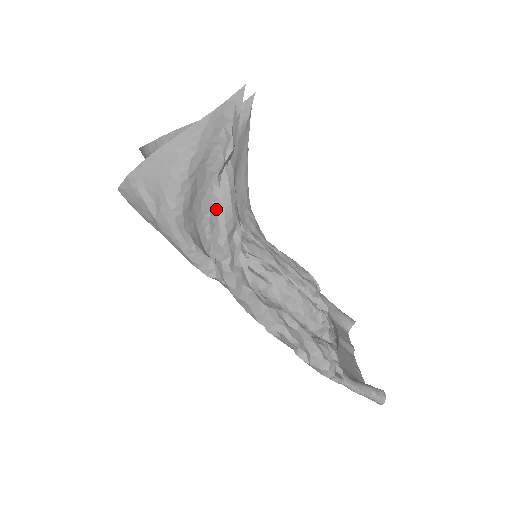
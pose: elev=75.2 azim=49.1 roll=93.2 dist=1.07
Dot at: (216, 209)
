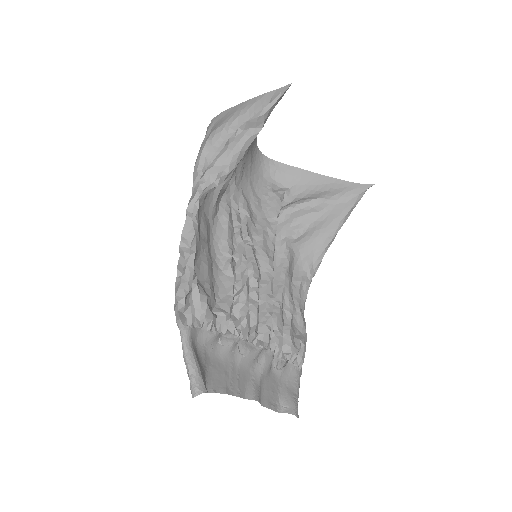
Dot at: (223, 148)
